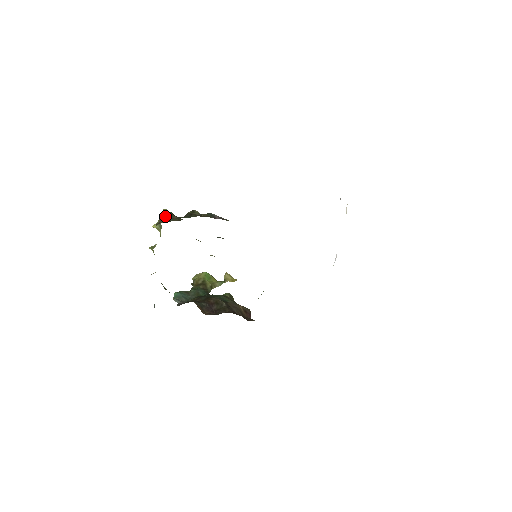
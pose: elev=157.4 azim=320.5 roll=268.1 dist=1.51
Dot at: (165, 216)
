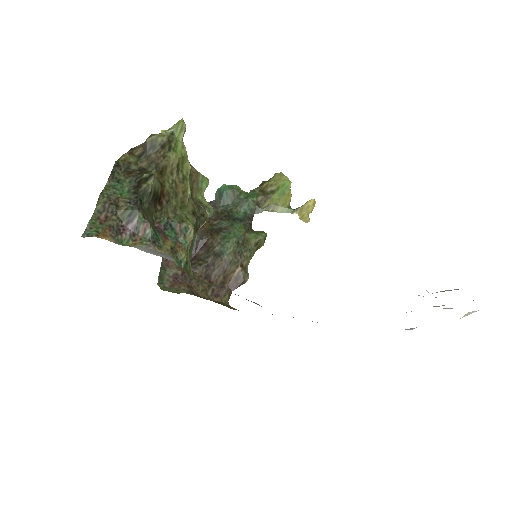
Dot at: (145, 145)
